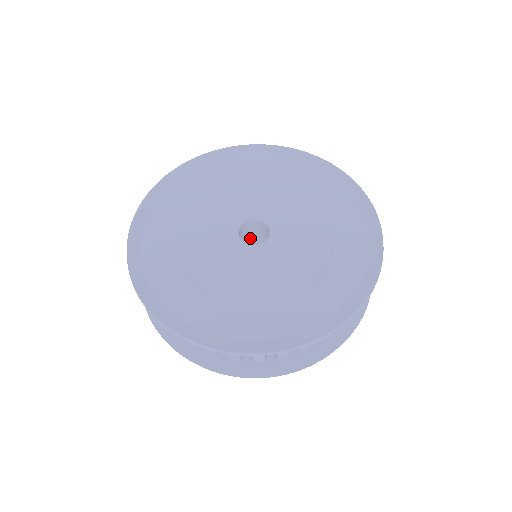
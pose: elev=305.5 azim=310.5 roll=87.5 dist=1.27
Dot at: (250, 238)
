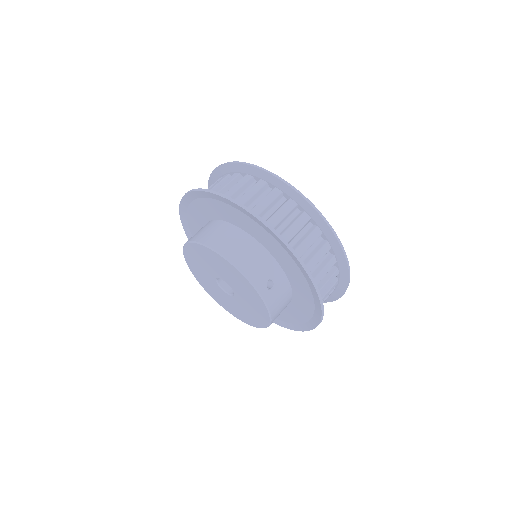
Dot at: occluded
